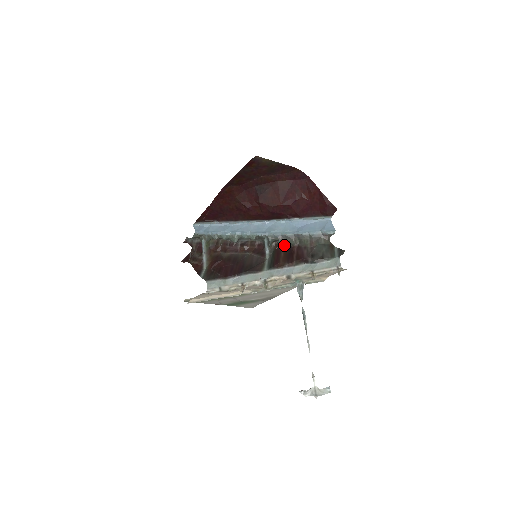
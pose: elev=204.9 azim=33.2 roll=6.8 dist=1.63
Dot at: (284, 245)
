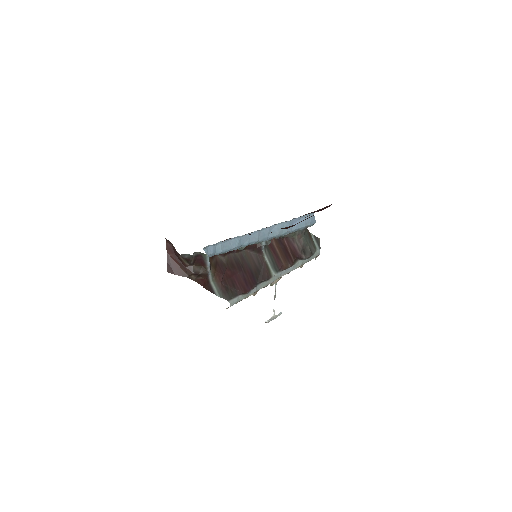
Dot at: occluded
